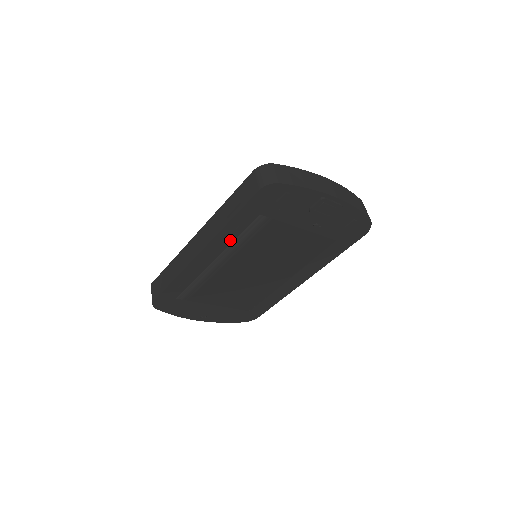
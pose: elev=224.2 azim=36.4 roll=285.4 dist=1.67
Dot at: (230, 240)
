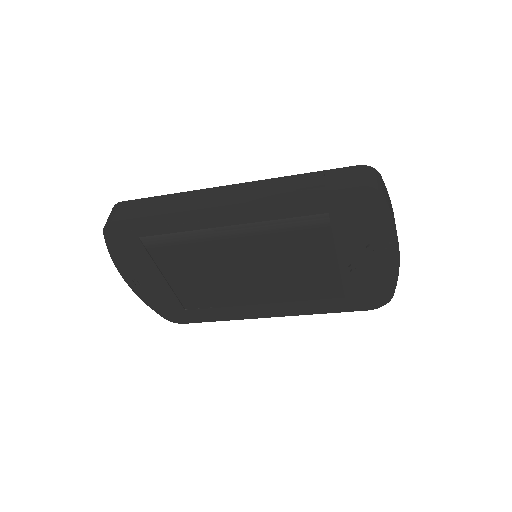
Dot at: (270, 216)
